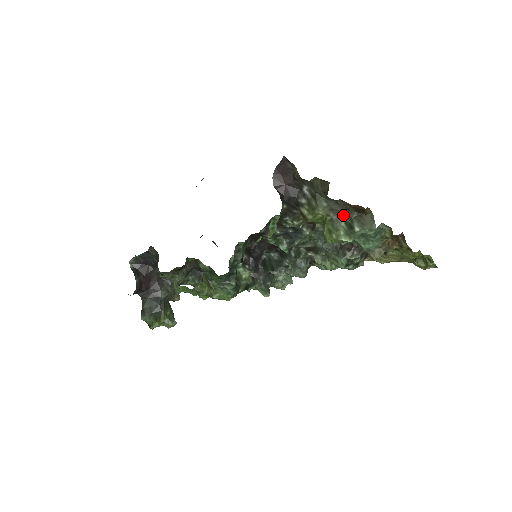
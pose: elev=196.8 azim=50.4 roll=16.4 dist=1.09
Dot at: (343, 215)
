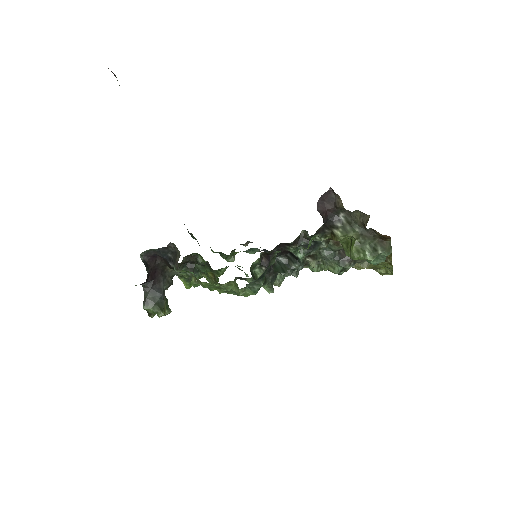
Dot at: (369, 240)
